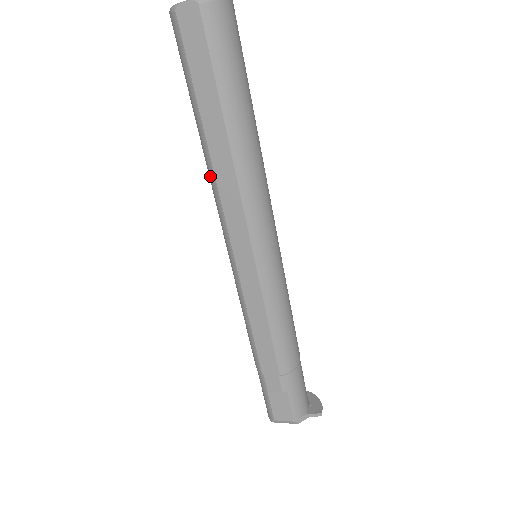
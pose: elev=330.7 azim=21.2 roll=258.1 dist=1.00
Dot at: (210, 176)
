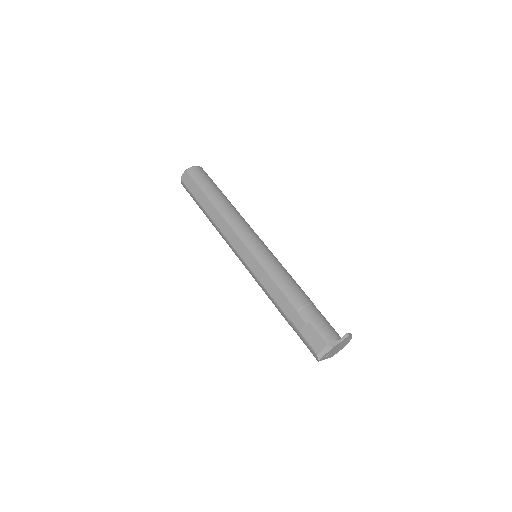
Dot at: (216, 228)
